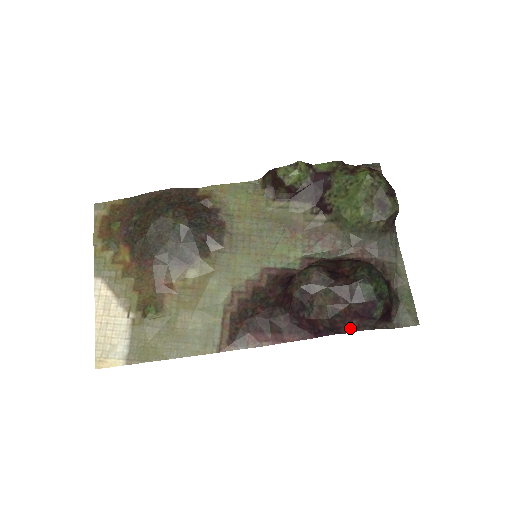
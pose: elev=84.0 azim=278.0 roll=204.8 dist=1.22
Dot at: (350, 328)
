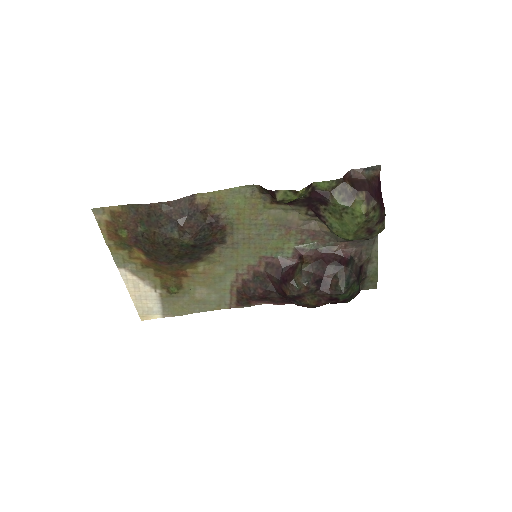
Dot at: occluded
